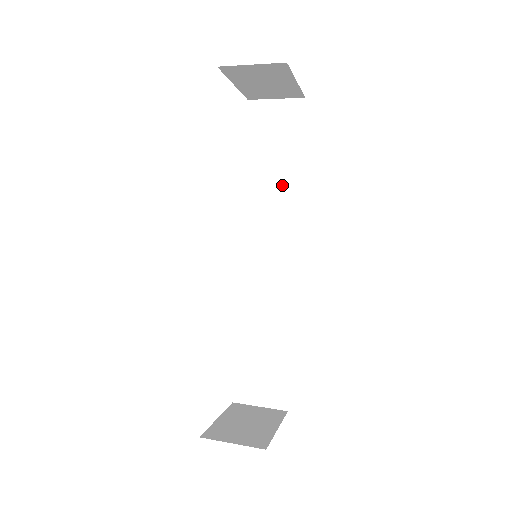
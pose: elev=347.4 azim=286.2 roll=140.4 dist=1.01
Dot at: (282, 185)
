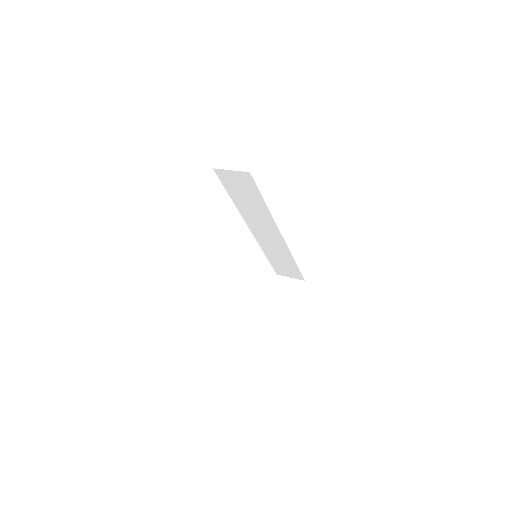
Dot at: (258, 209)
